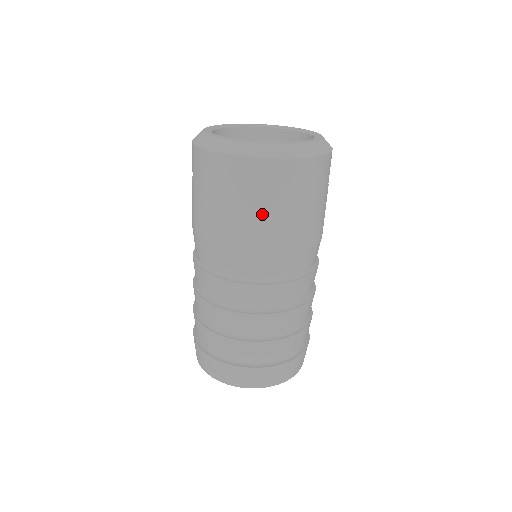
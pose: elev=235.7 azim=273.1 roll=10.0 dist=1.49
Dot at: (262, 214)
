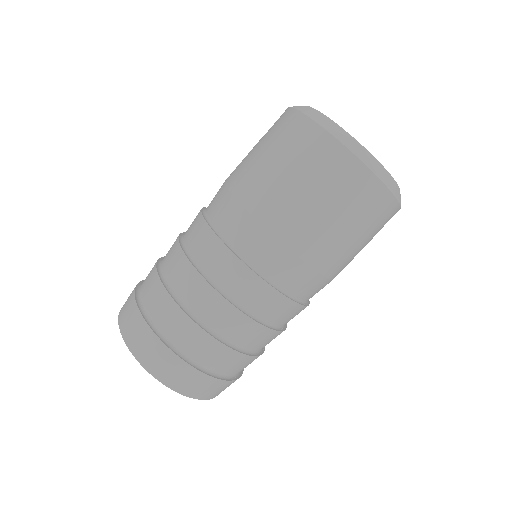
Dot at: (330, 221)
